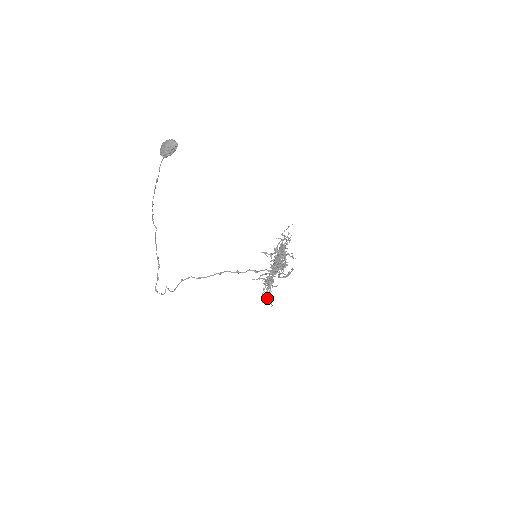
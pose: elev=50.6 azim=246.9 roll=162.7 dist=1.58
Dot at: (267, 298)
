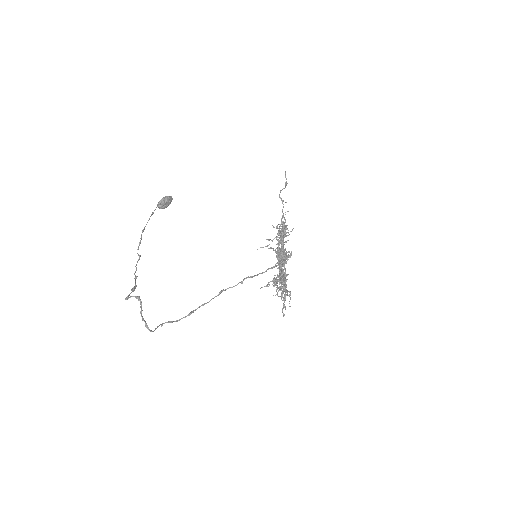
Dot at: (283, 228)
